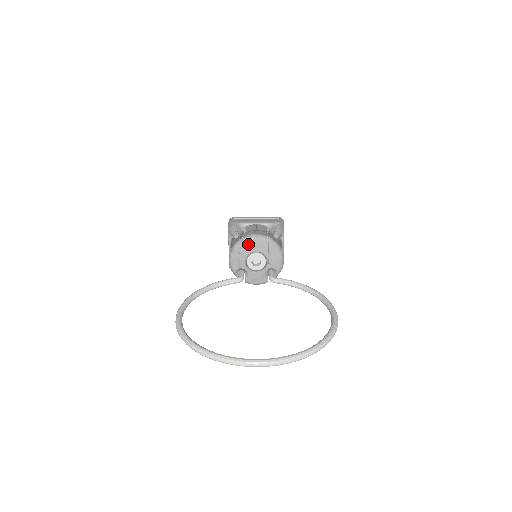
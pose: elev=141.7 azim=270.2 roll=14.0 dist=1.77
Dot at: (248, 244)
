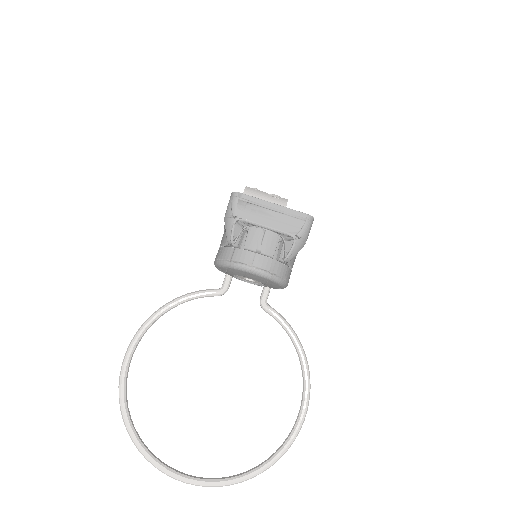
Dot at: (239, 272)
